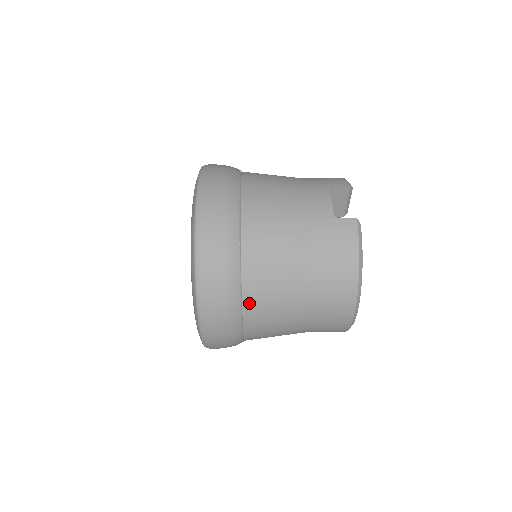
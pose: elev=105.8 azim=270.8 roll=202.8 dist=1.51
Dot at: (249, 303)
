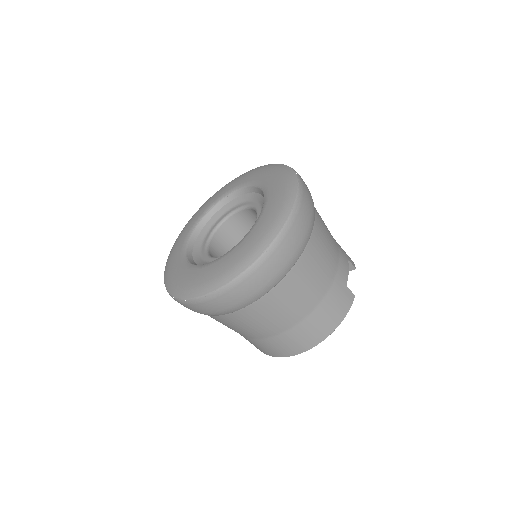
Dot at: (264, 301)
